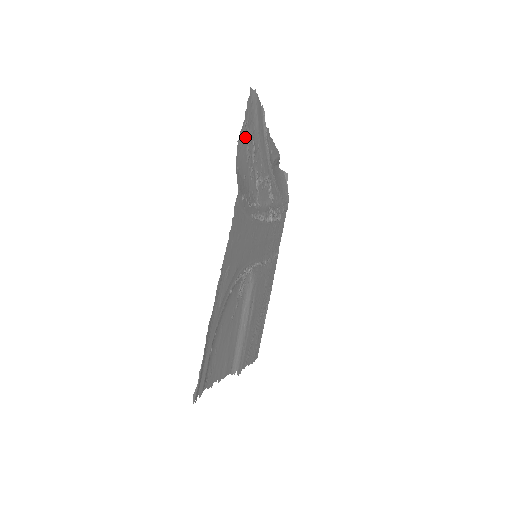
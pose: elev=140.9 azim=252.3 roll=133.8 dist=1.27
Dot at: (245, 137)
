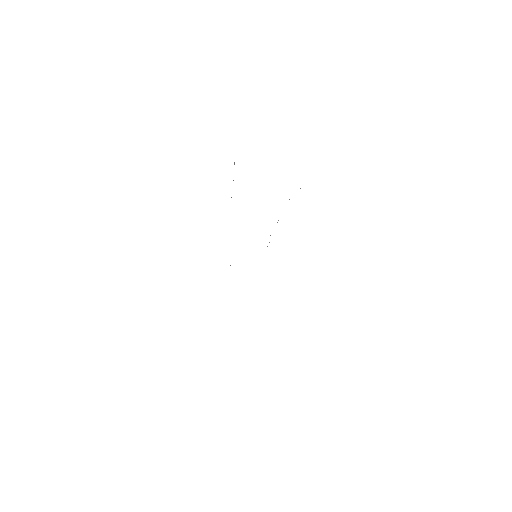
Dot at: occluded
